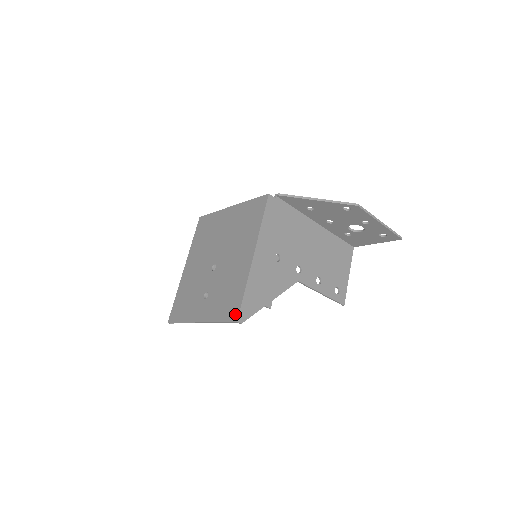
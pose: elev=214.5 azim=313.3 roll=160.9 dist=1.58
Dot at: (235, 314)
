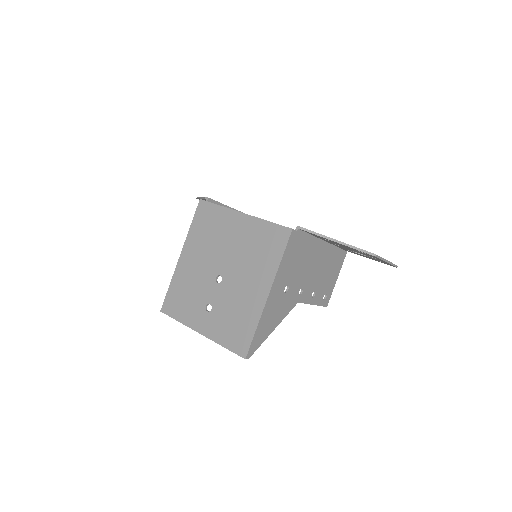
Dot at: (243, 350)
